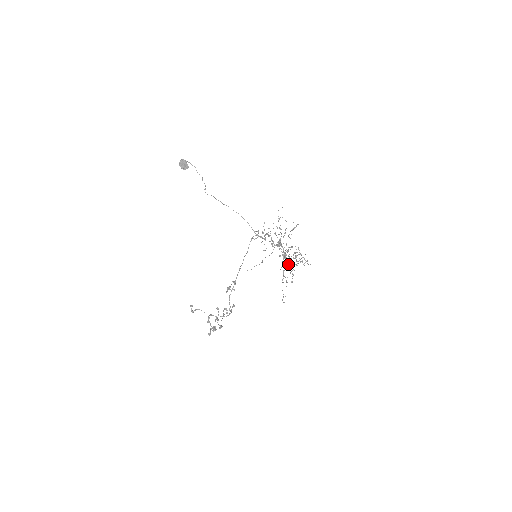
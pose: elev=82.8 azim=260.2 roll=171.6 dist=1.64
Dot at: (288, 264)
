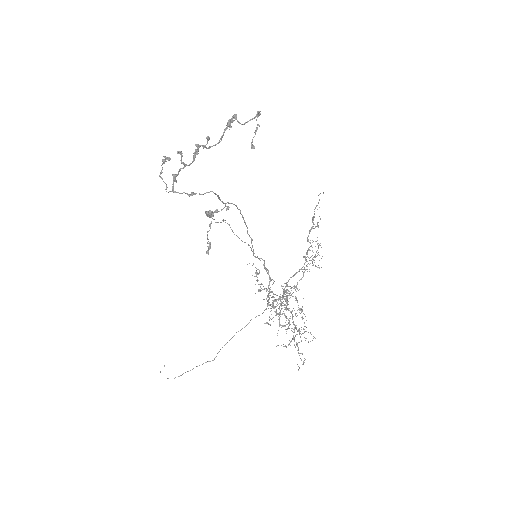
Dot at: occluded
